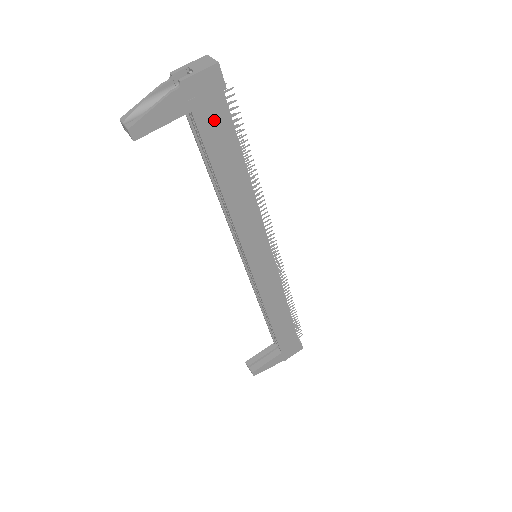
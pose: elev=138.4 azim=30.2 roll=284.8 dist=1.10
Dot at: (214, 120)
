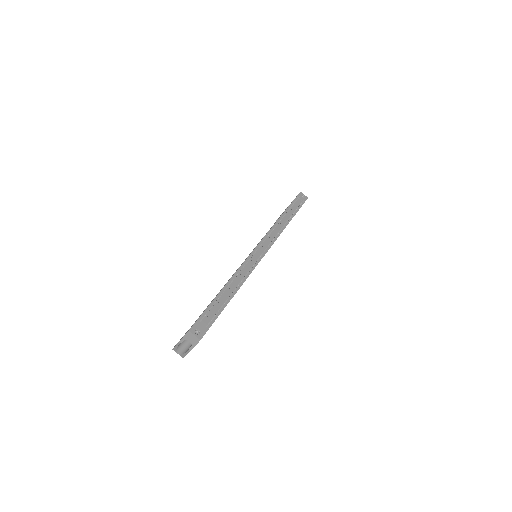
Dot at: occluded
